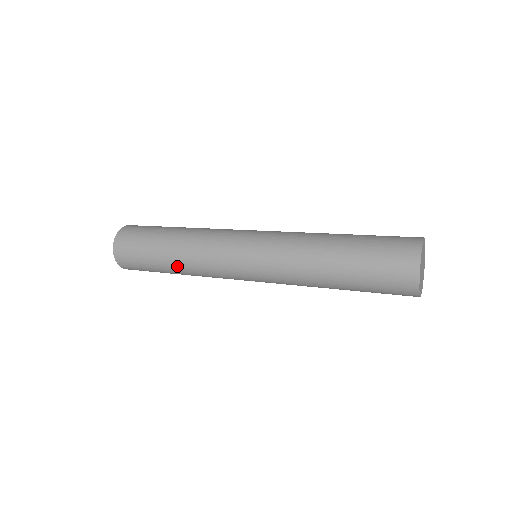
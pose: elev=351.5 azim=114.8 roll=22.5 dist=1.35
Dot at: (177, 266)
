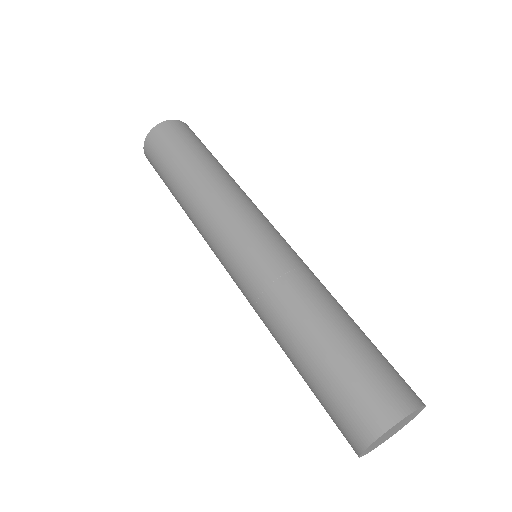
Dot at: (182, 198)
